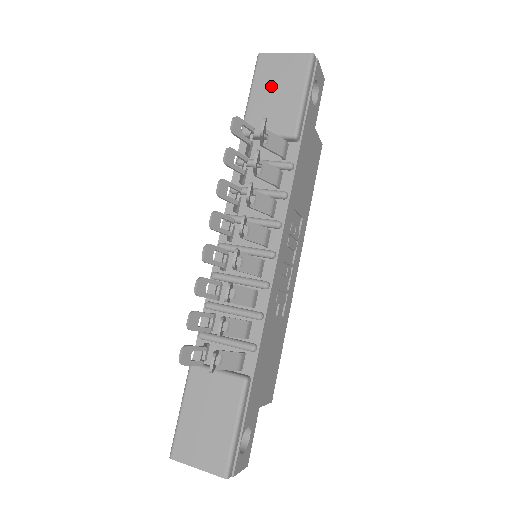
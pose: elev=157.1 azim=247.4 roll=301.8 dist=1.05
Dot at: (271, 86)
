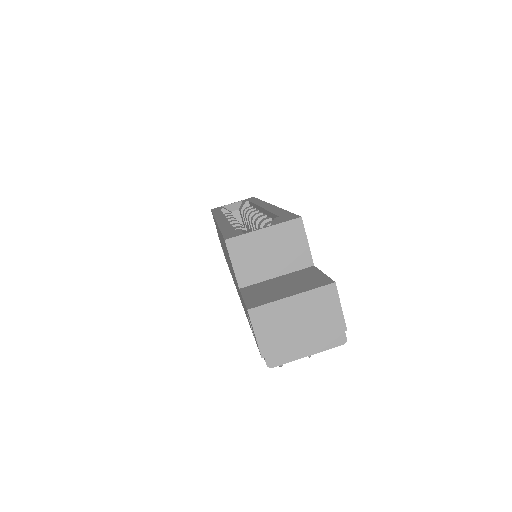
Dot at: occluded
